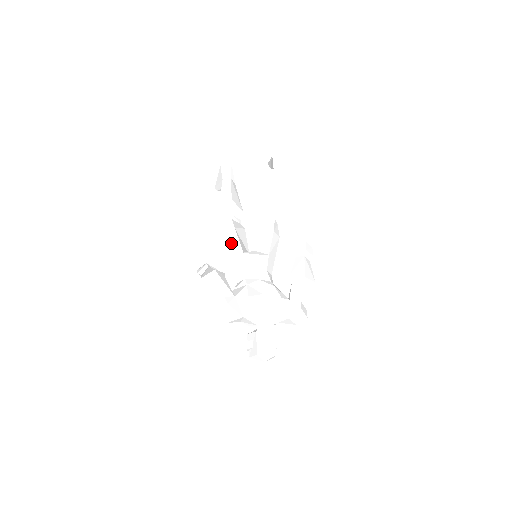
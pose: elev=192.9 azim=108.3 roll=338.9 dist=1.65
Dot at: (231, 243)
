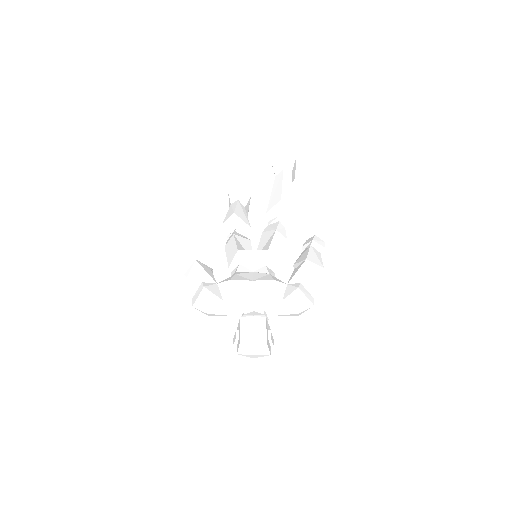
Dot at: (229, 248)
